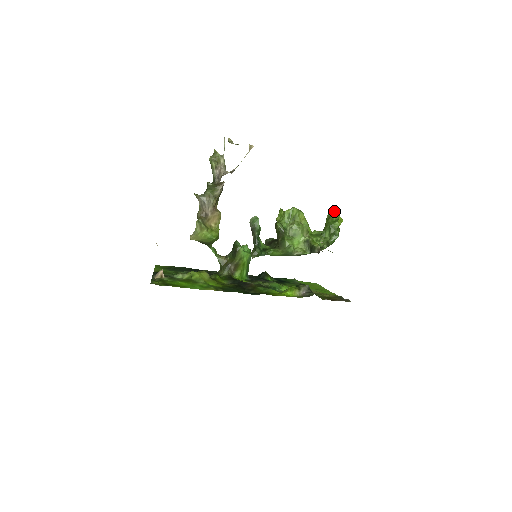
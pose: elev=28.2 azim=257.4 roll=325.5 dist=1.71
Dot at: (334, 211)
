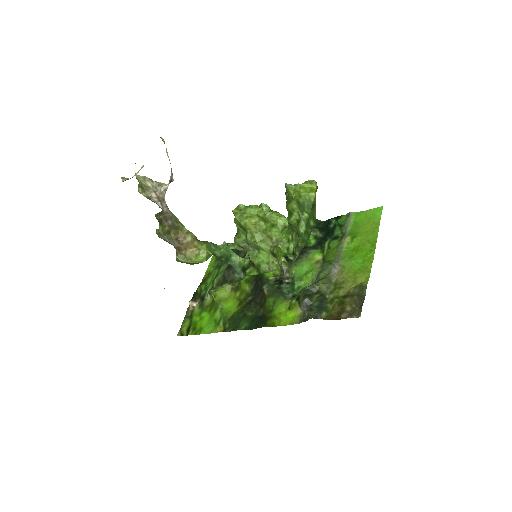
Dot at: (287, 193)
